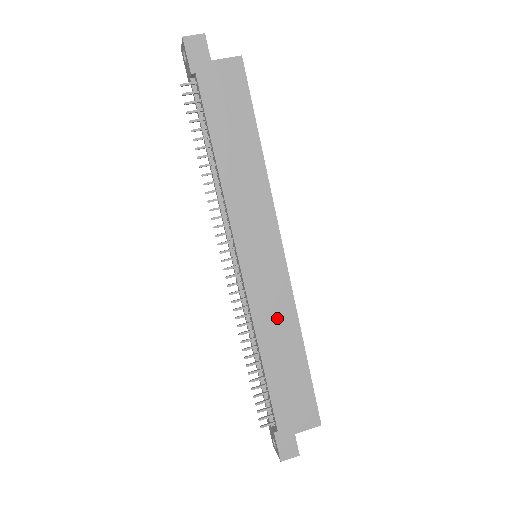
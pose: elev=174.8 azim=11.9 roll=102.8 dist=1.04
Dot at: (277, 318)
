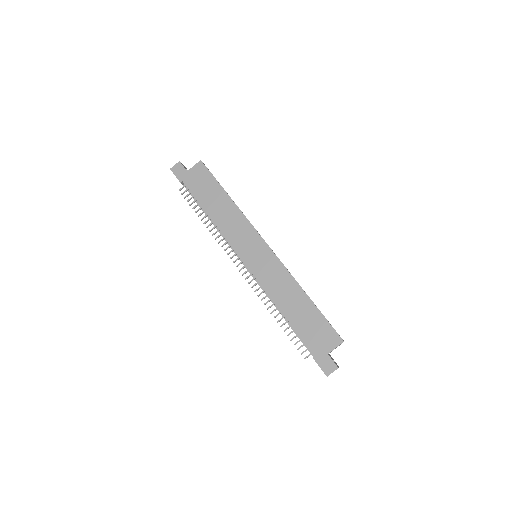
Dot at: (281, 284)
